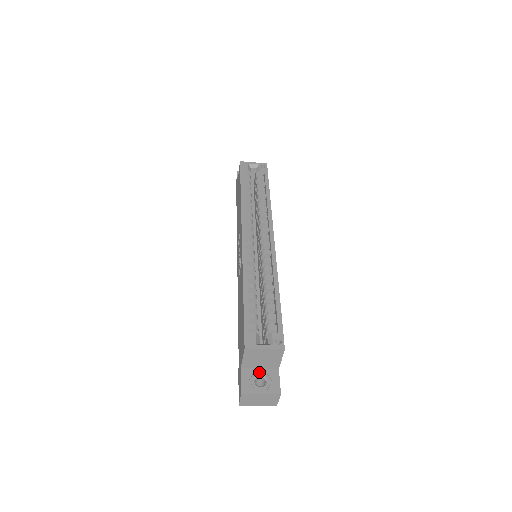
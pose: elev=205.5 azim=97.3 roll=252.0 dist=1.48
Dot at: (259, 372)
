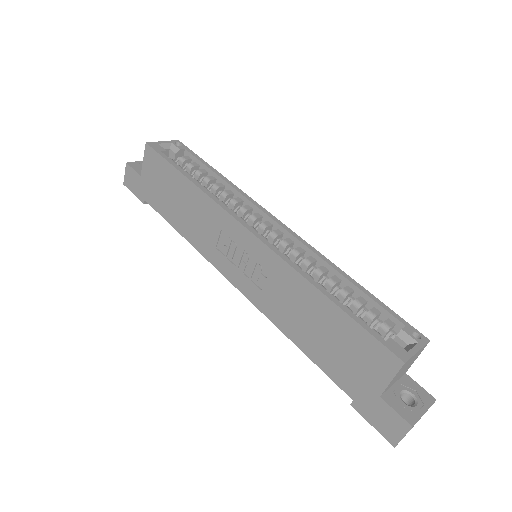
Dot at: (397, 389)
